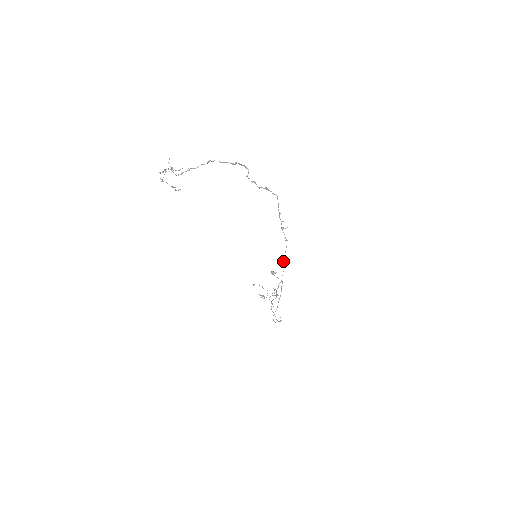
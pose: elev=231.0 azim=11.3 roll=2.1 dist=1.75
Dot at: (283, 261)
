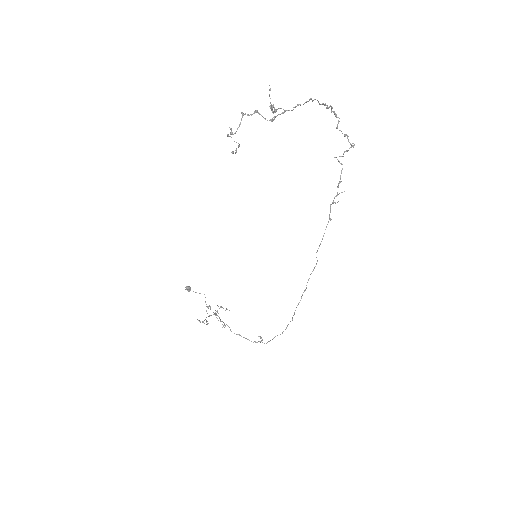
Dot at: occluded
